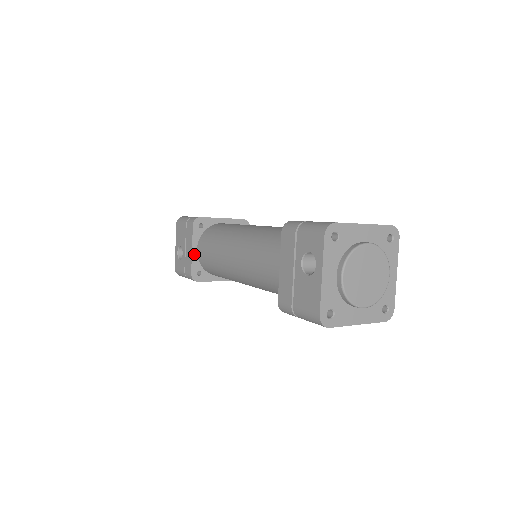
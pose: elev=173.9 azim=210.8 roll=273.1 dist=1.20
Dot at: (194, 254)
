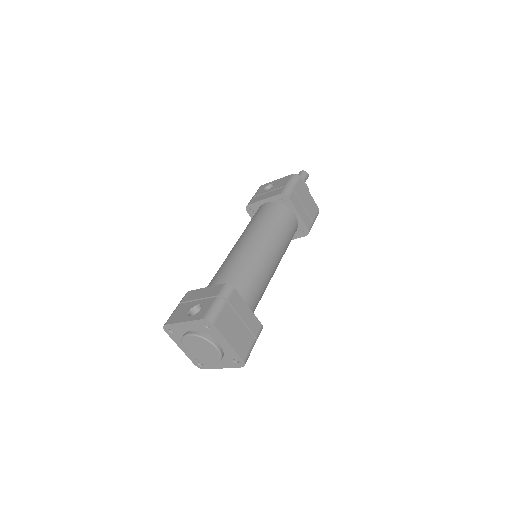
Dot at: (262, 202)
